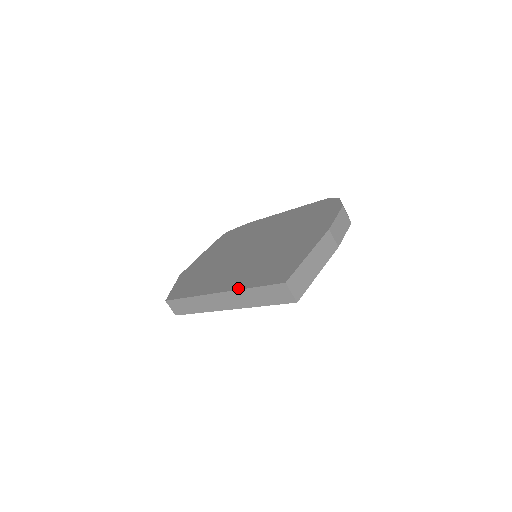
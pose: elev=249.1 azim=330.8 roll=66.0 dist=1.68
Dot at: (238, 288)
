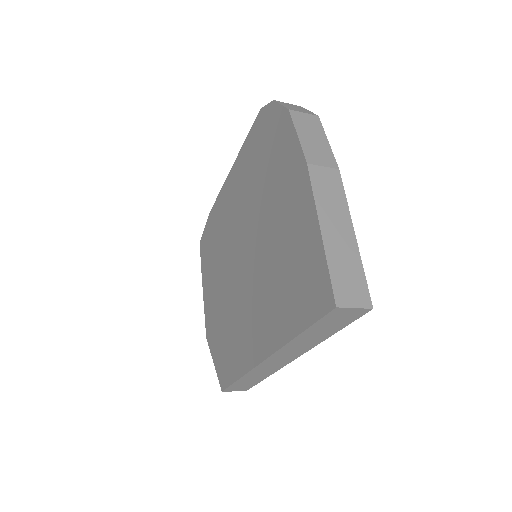
Dot at: (282, 343)
